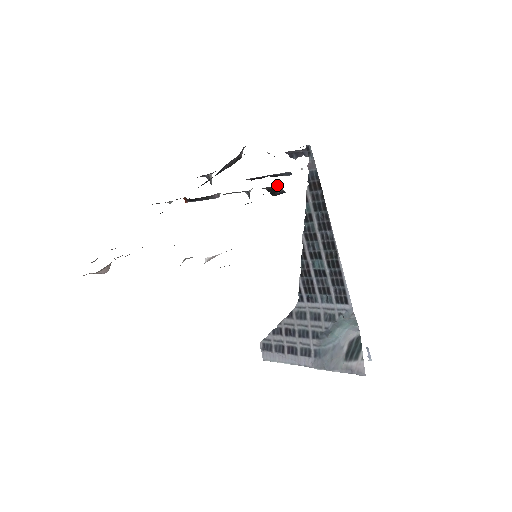
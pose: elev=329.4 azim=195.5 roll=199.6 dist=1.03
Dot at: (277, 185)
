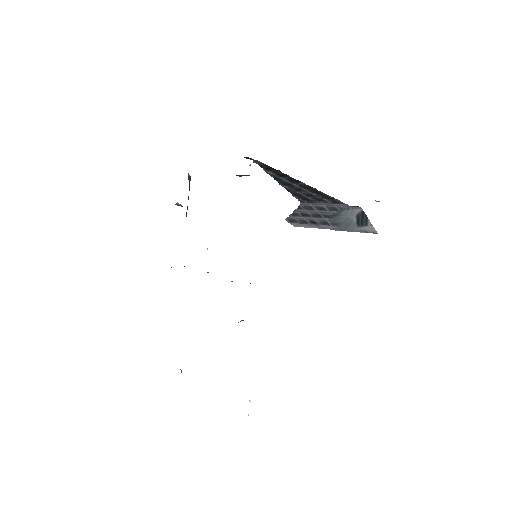
Dot at: occluded
